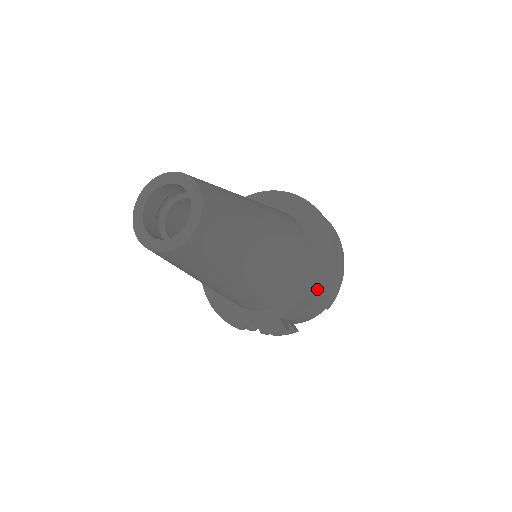
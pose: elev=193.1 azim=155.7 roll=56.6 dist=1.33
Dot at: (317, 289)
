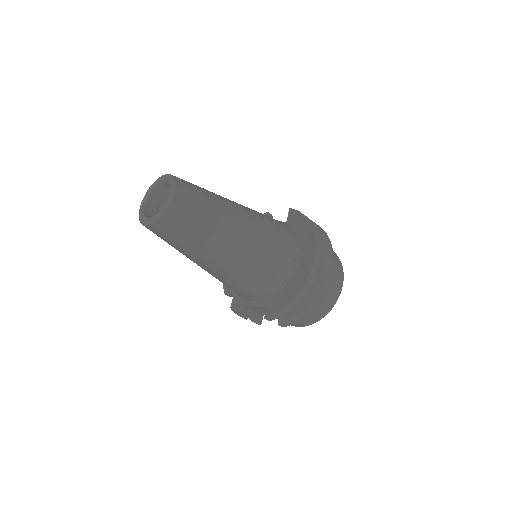
Dot at: (272, 308)
